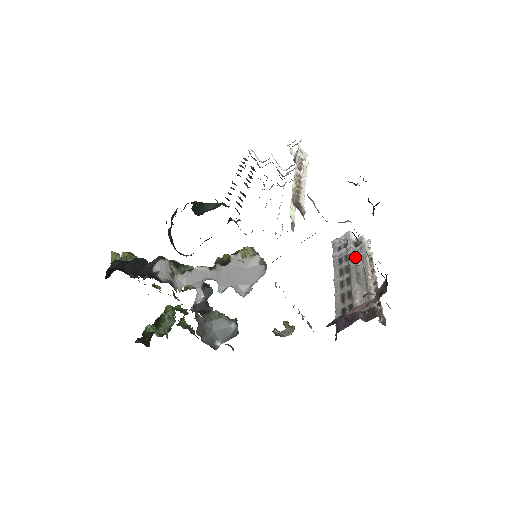
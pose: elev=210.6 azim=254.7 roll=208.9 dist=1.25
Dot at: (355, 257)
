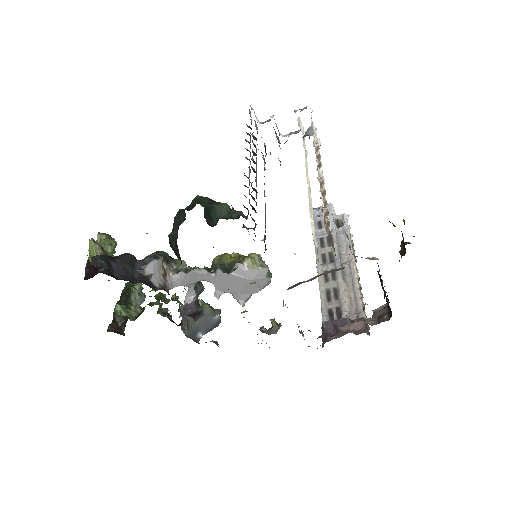
Dot at: (338, 242)
